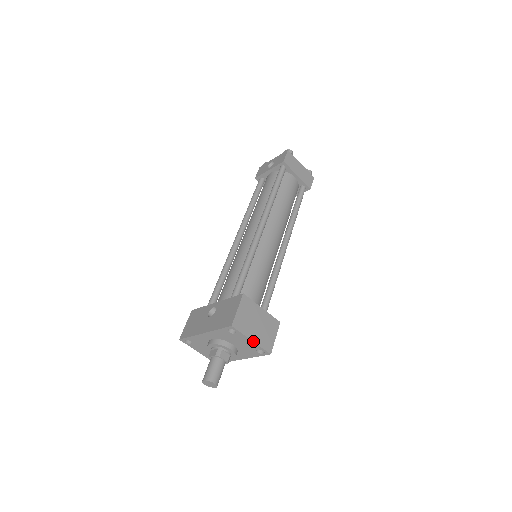
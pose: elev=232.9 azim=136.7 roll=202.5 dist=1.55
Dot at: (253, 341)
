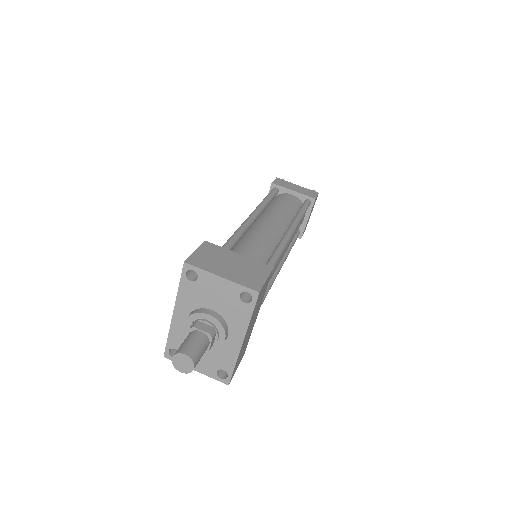
Dot at: (224, 278)
